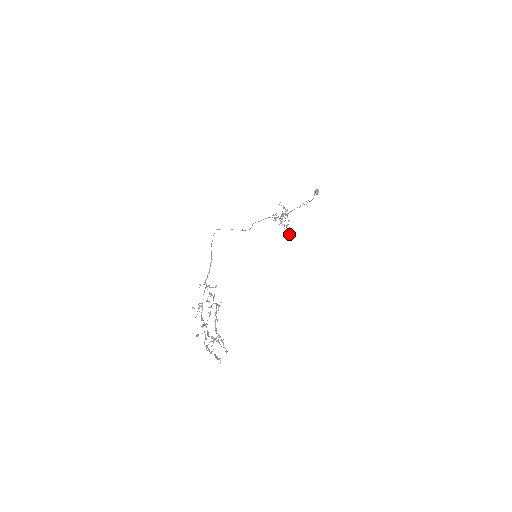
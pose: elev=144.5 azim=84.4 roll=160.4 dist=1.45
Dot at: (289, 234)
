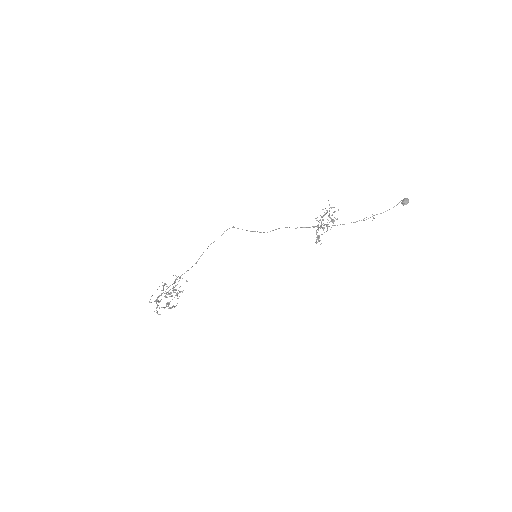
Dot at: (315, 242)
